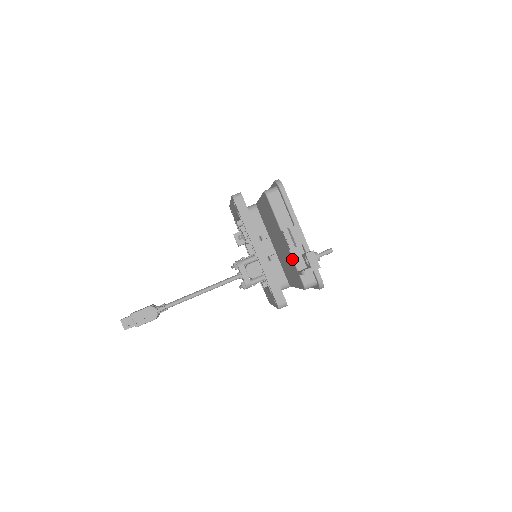
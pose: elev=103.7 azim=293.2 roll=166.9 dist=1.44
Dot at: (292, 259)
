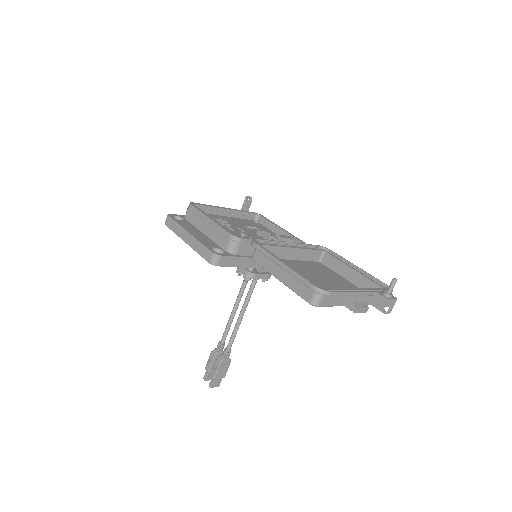
Dot at: occluded
